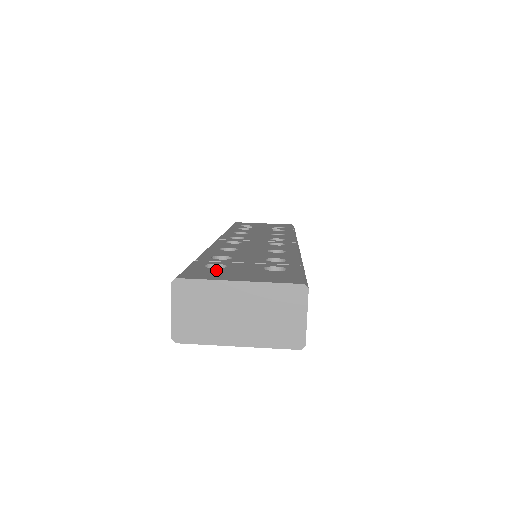
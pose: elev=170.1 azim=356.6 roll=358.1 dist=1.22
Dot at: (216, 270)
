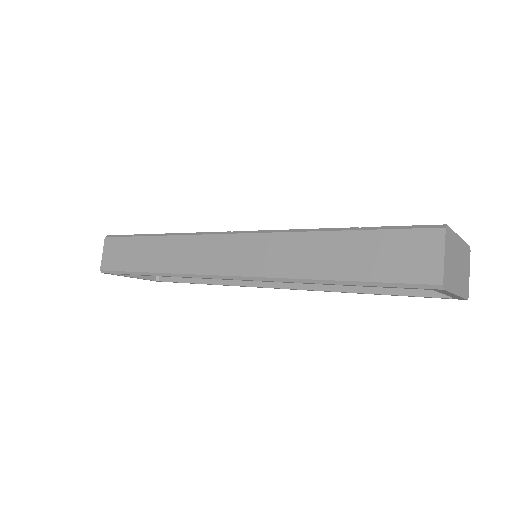
Dot at: occluded
